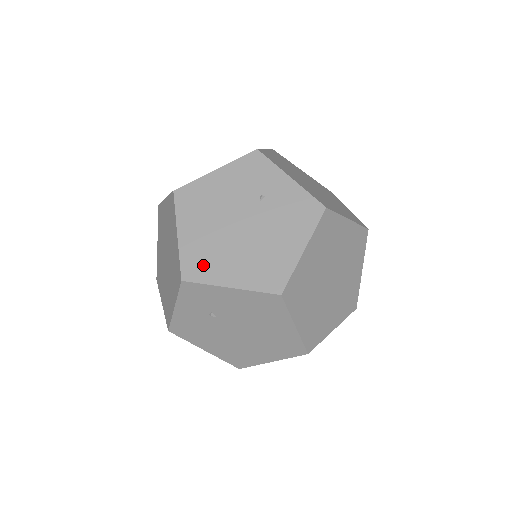
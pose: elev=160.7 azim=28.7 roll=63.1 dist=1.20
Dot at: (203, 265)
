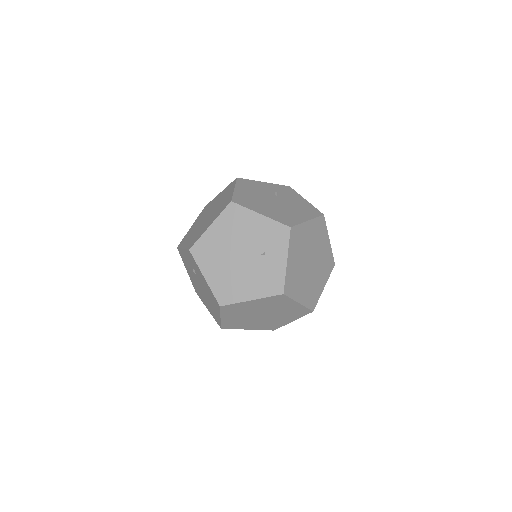
Dot at: (205, 254)
